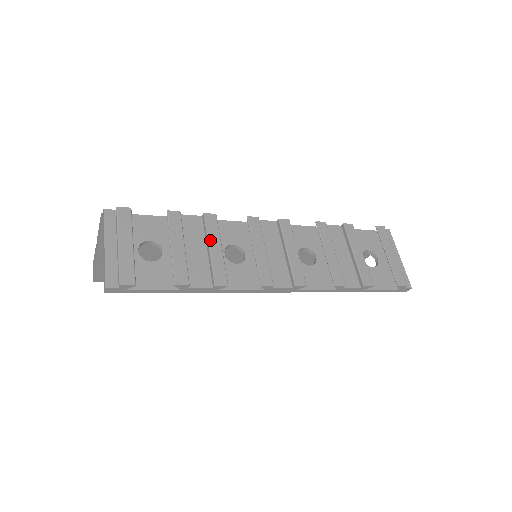
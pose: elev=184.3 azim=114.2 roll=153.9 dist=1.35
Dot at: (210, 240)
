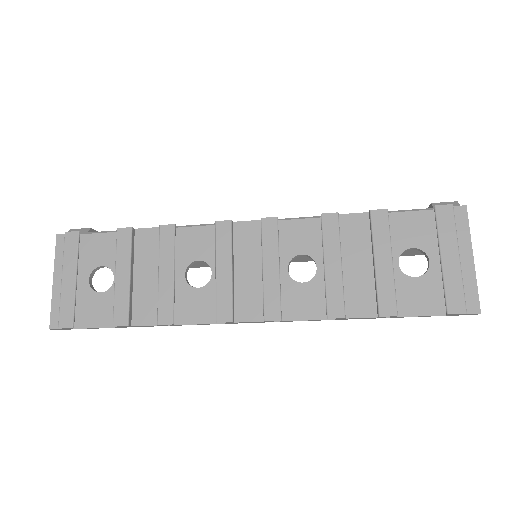
Dot at: (161, 263)
